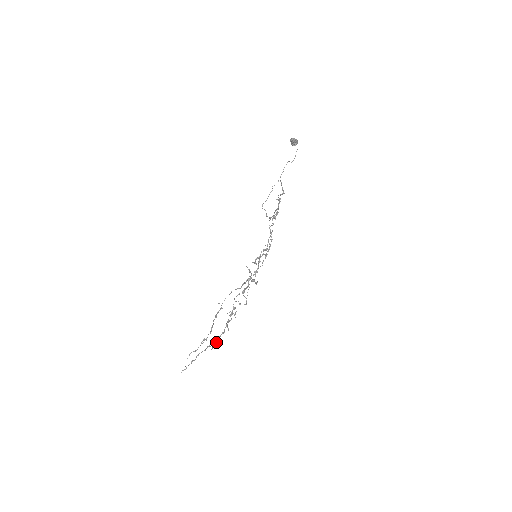
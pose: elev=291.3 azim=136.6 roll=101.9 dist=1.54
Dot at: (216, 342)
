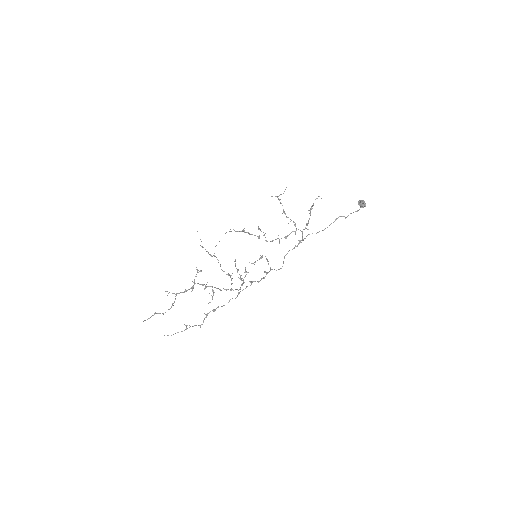
Dot at: (176, 294)
